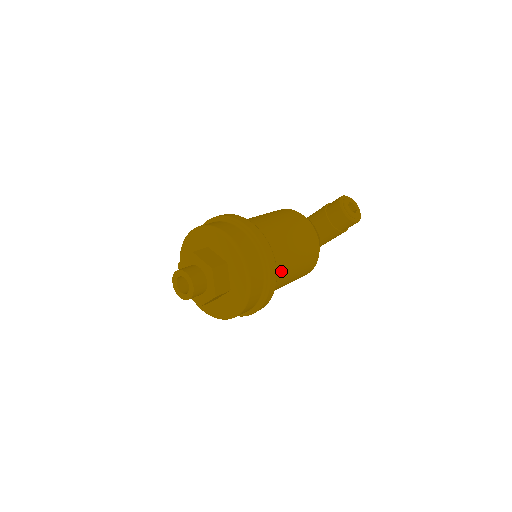
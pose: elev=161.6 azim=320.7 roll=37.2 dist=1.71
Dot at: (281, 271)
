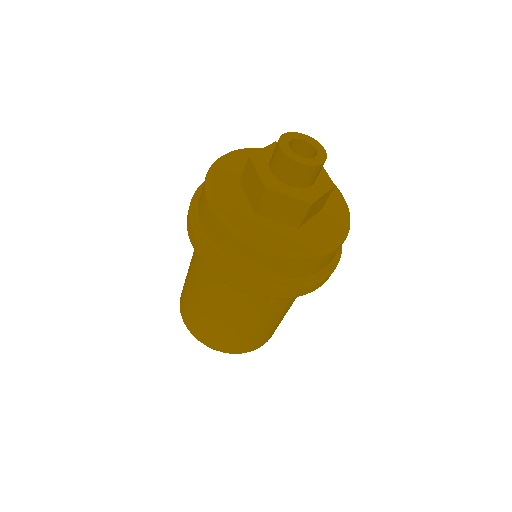
Dot at: occluded
